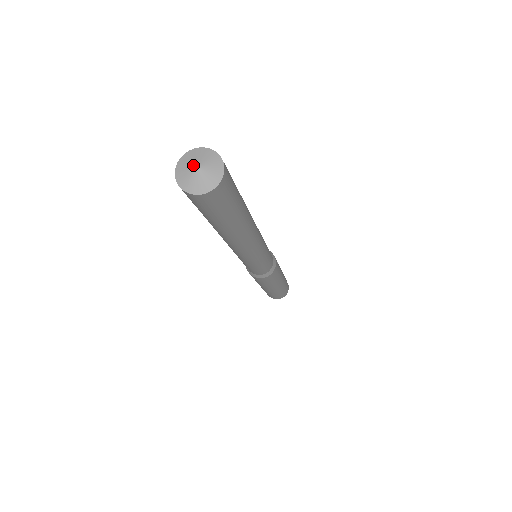
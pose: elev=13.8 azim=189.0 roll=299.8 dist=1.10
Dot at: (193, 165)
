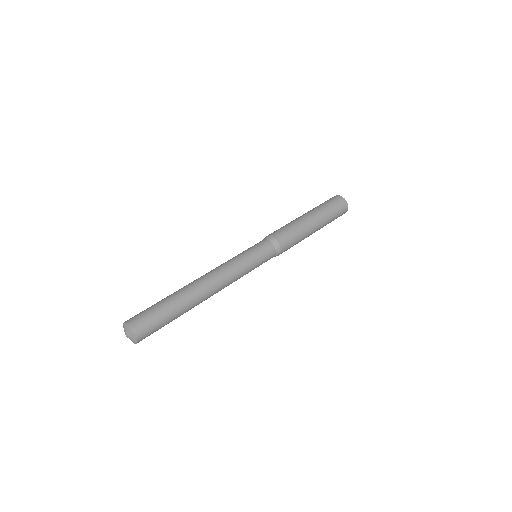
Dot at: (125, 333)
